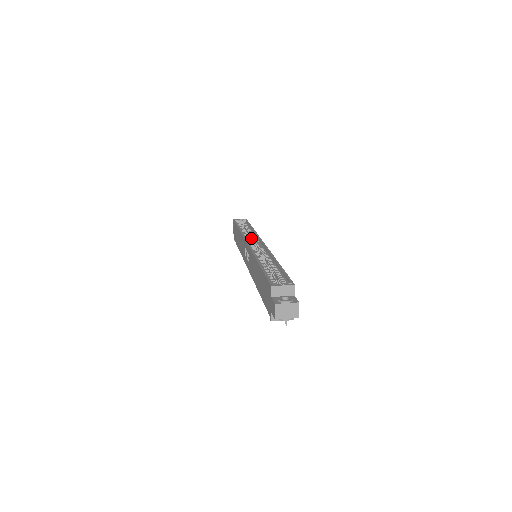
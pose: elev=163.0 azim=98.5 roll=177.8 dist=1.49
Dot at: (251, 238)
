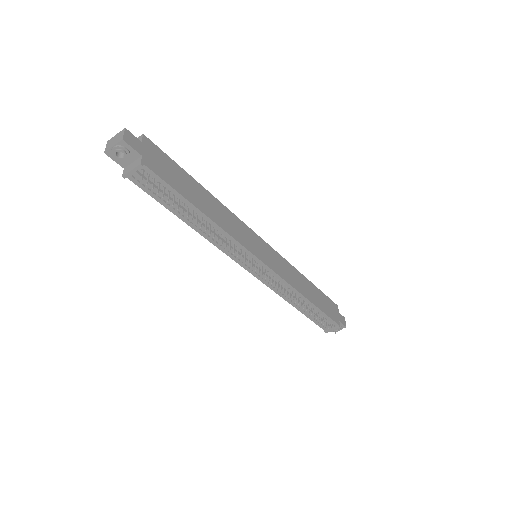
Dot at: occluded
